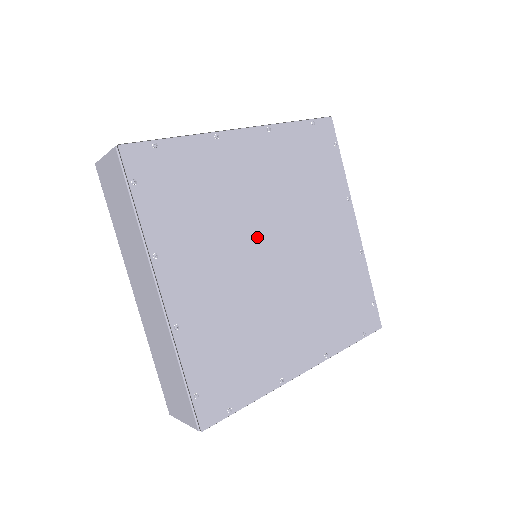
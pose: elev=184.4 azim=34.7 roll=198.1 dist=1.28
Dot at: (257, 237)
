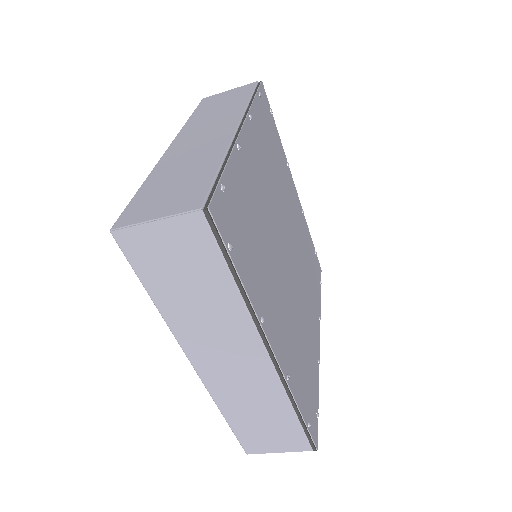
Dot at: (284, 225)
